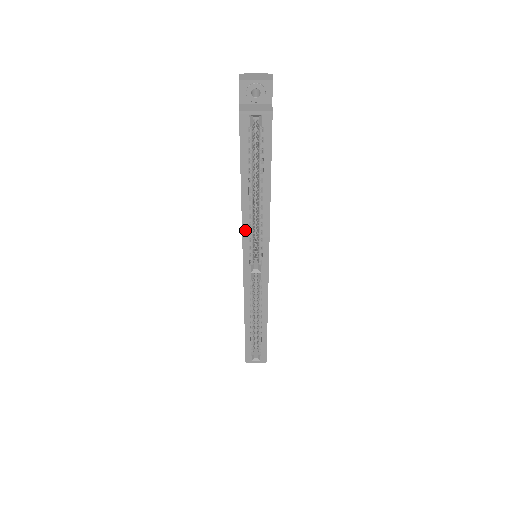
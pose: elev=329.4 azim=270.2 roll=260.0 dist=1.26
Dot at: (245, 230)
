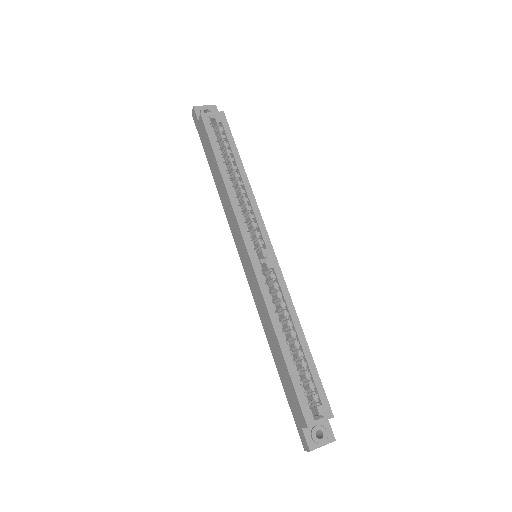
Dot at: (236, 210)
